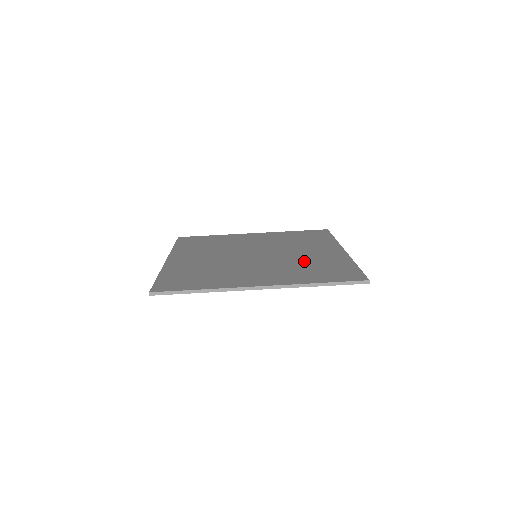
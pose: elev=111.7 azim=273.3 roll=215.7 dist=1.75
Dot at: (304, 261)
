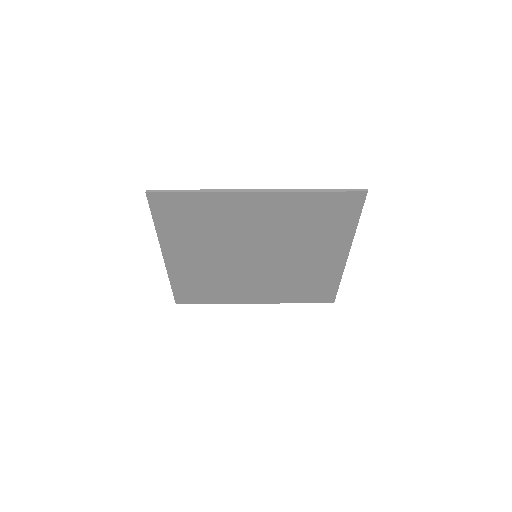
Dot at: (304, 234)
